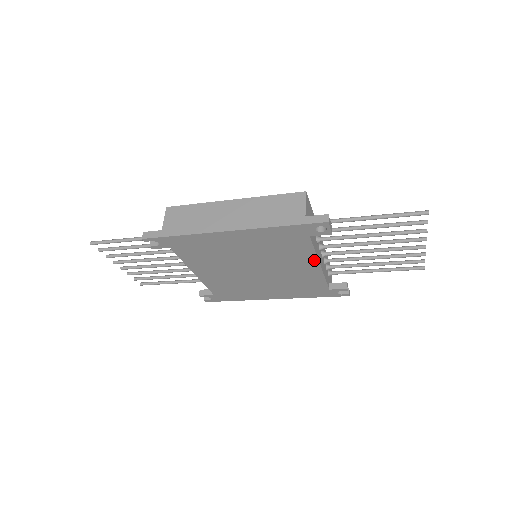
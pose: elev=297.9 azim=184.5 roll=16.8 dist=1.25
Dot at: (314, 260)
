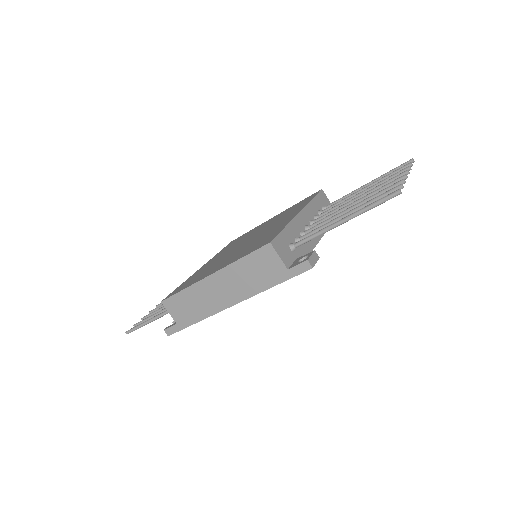
Dot at: occluded
